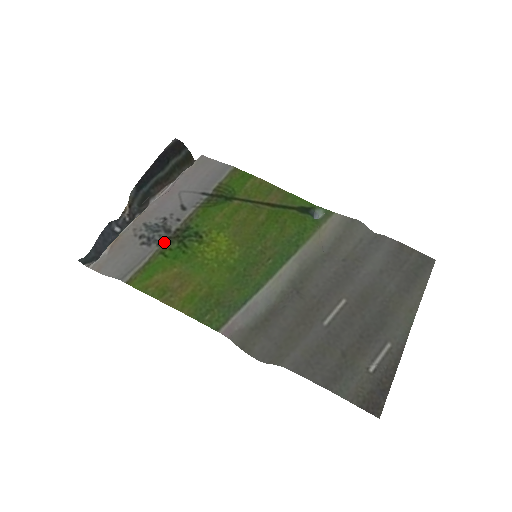
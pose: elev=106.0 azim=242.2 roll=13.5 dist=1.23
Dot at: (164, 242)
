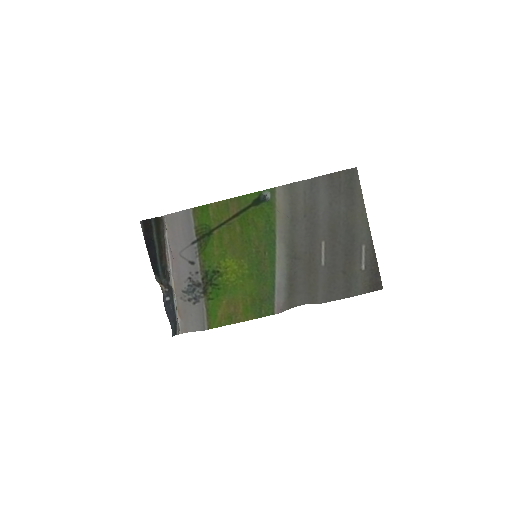
Dot at: (204, 293)
